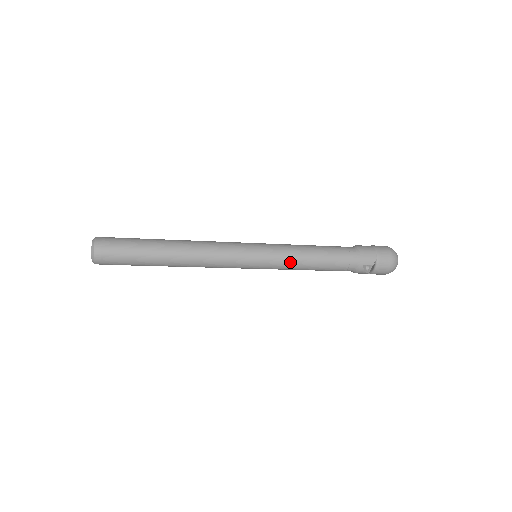
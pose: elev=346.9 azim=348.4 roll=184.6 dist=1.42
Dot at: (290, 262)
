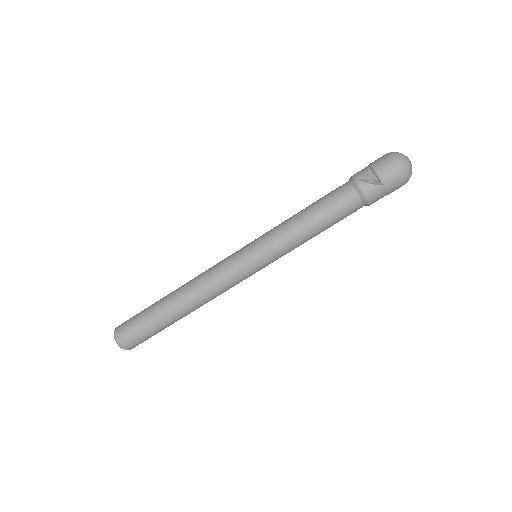
Dot at: (280, 229)
